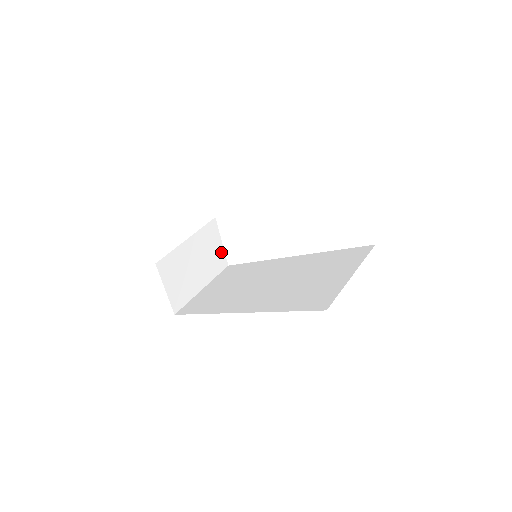
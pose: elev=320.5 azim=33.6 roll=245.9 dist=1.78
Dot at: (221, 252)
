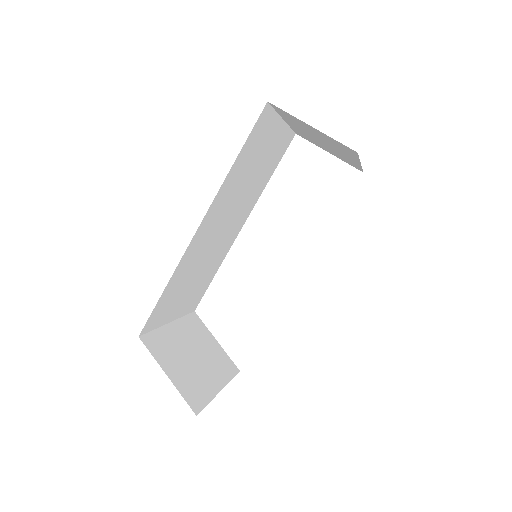
Dot at: (222, 352)
